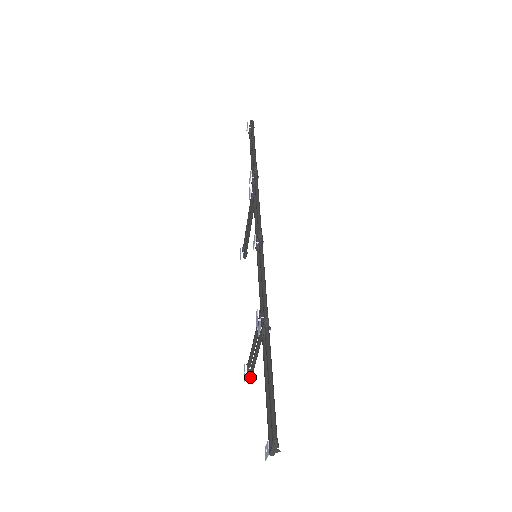
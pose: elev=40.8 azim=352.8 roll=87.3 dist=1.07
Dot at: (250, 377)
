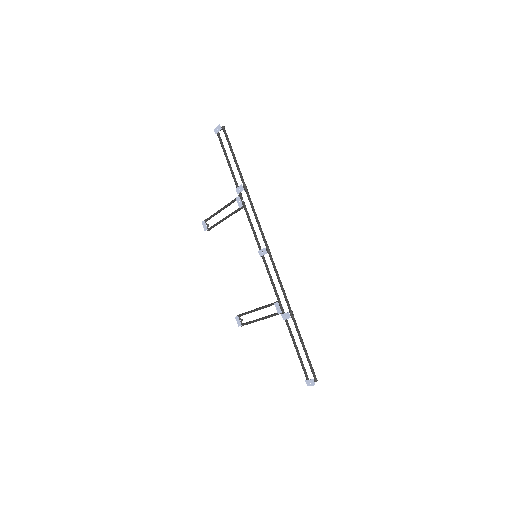
Dot at: occluded
